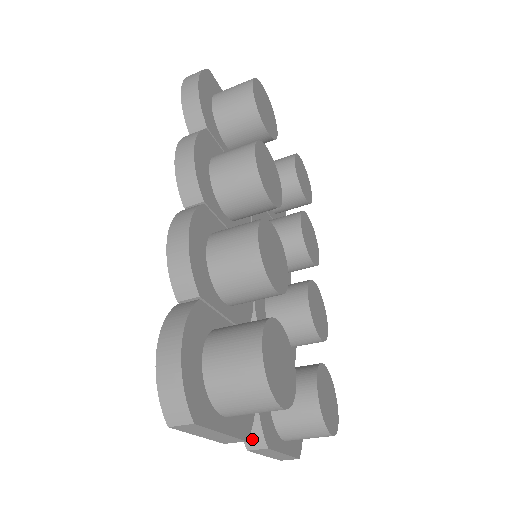
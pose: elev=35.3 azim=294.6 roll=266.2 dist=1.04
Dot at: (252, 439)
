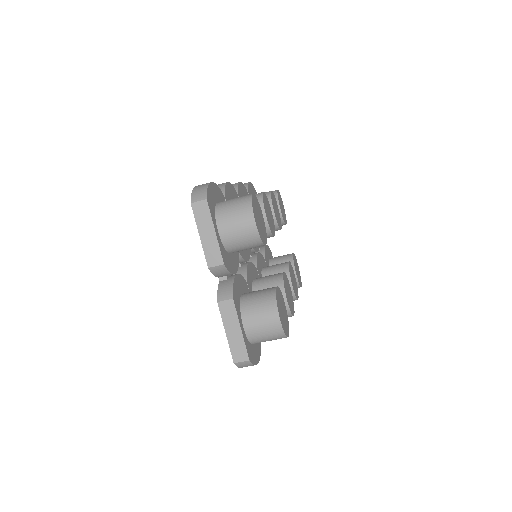
Dot at: (224, 293)
